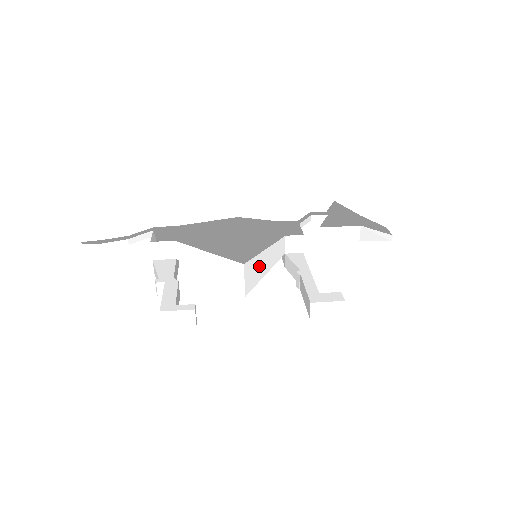
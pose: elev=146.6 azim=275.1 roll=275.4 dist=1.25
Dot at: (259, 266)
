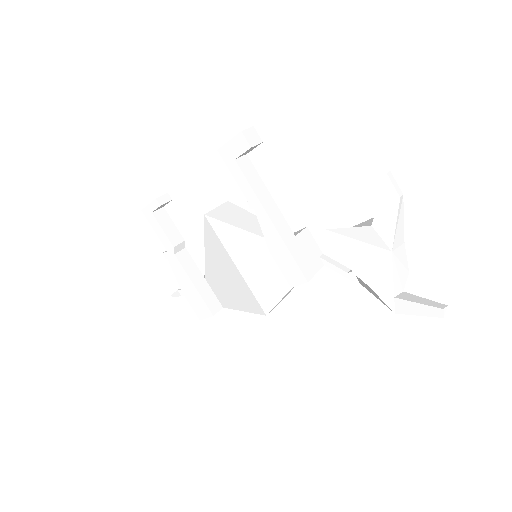
Dot at: (240, 217)
